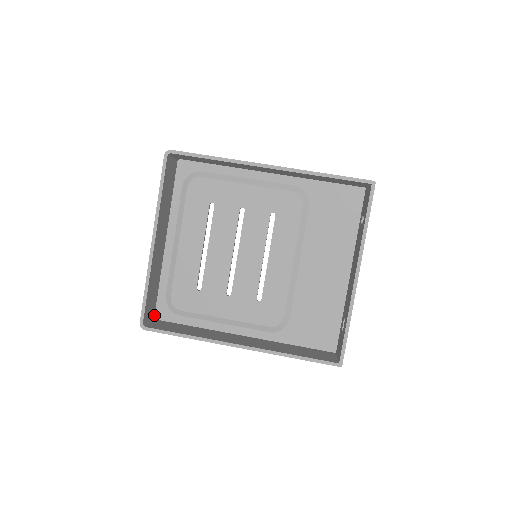
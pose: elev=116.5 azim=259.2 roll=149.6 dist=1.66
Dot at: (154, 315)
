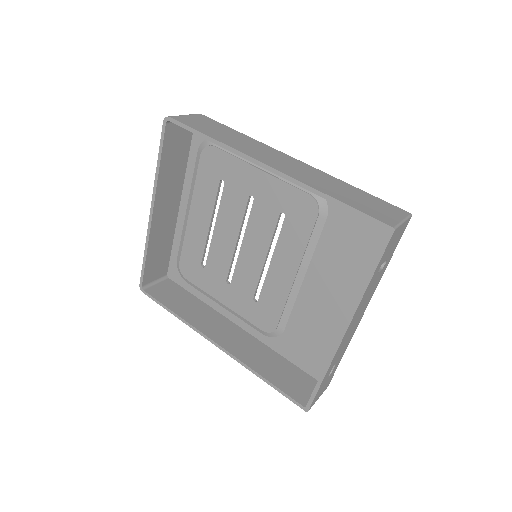
Dot at: (167, 273)
